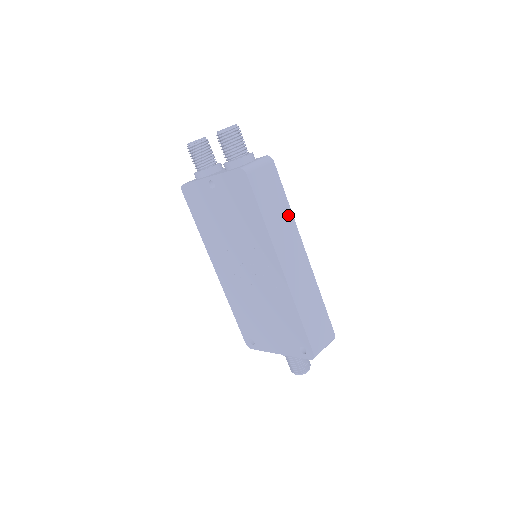
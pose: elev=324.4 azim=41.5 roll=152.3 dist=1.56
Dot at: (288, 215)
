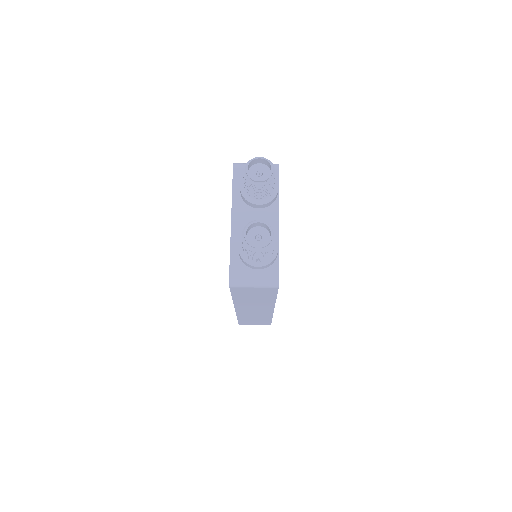
Dot at: (269, 301)
